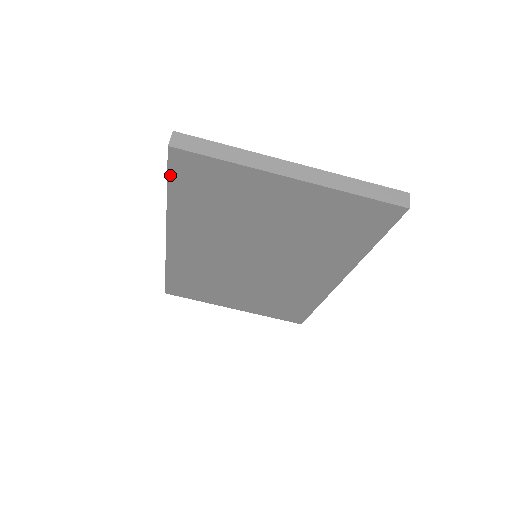
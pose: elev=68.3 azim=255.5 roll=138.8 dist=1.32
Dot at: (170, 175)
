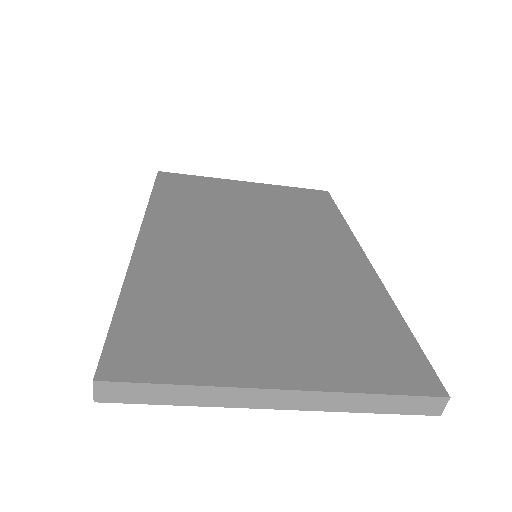
Dot at: occluded
